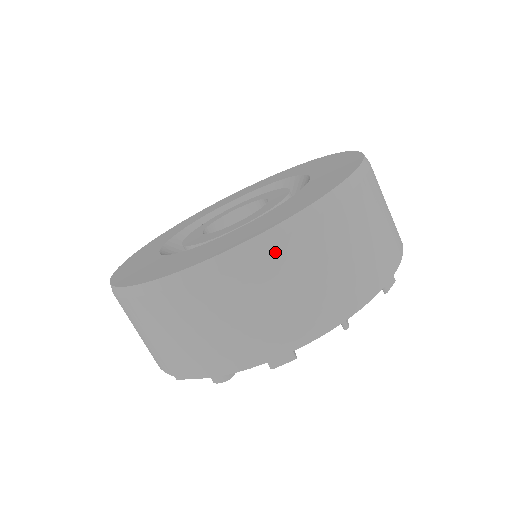
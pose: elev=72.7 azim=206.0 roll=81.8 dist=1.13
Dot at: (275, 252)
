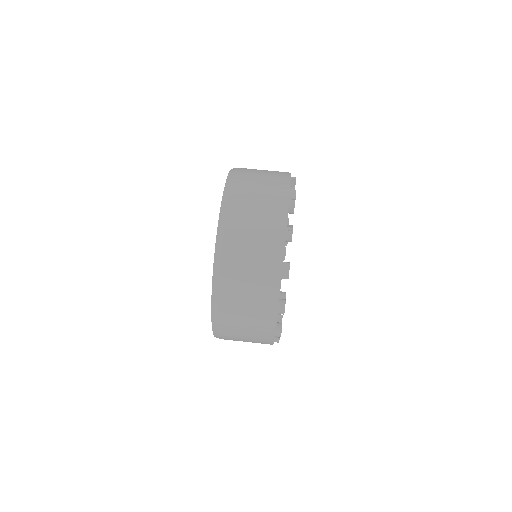
Dot at: (228, 240)
